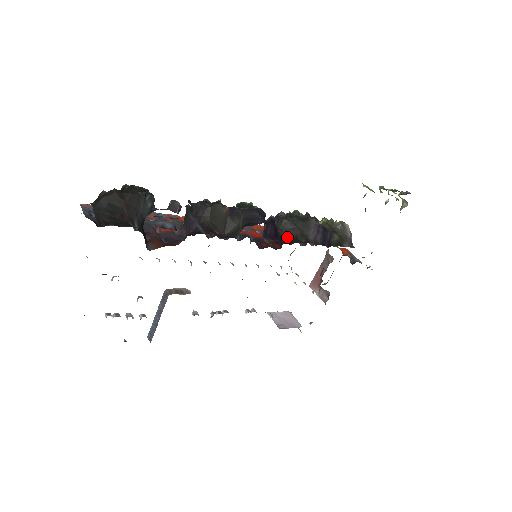
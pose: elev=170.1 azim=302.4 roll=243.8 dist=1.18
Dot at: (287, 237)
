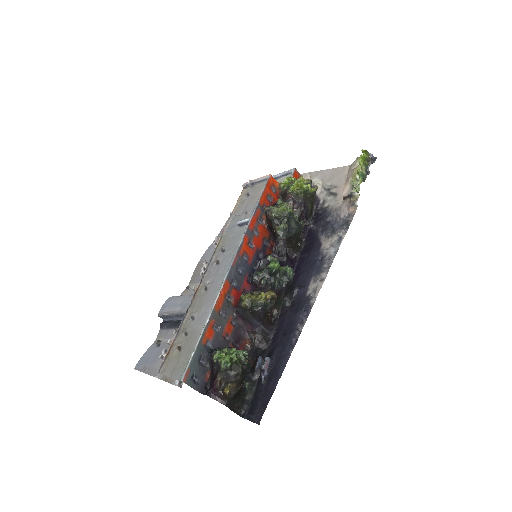
Dot at: (288, 247)
